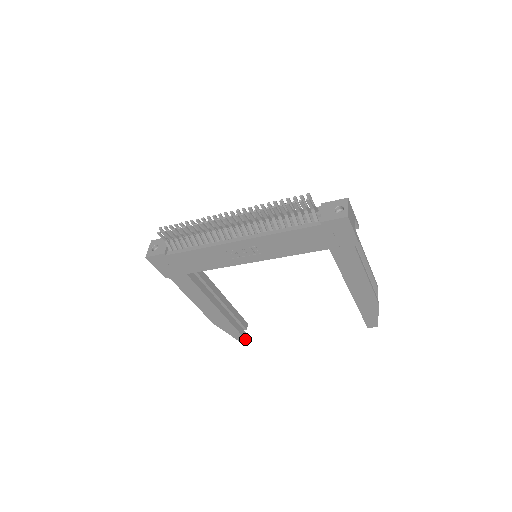
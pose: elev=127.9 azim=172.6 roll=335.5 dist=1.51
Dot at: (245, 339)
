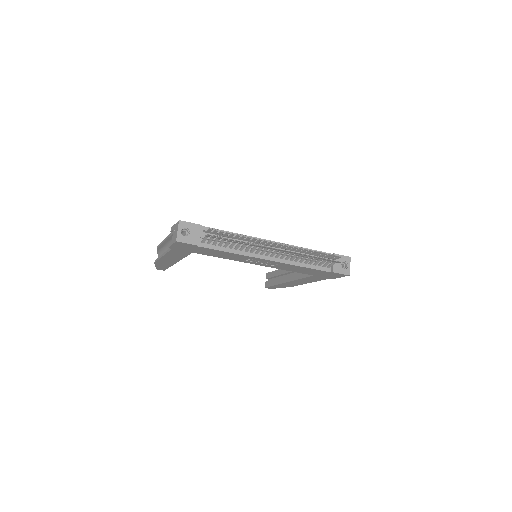
Dot at: (164, 270)
